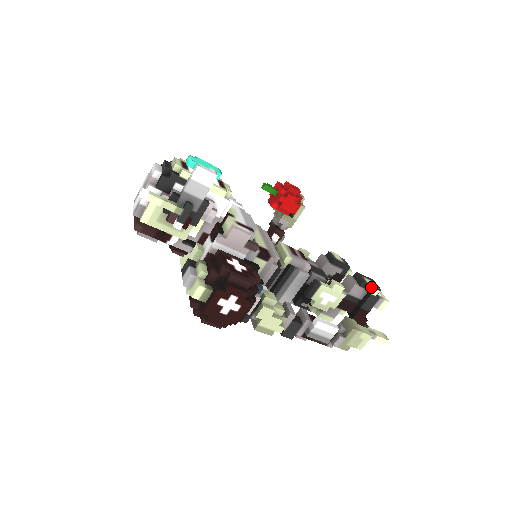
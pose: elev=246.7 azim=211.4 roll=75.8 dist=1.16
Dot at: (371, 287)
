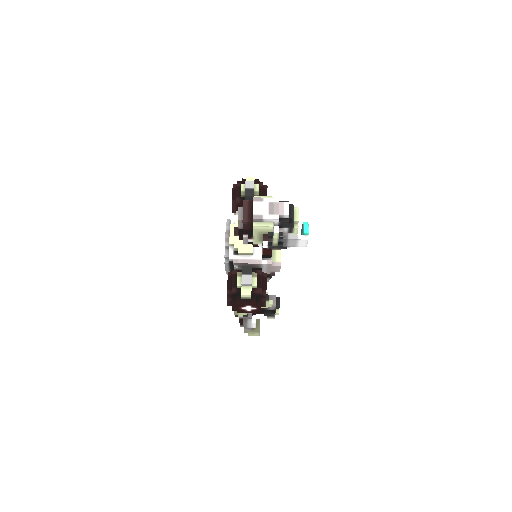
Dot at: occluded
